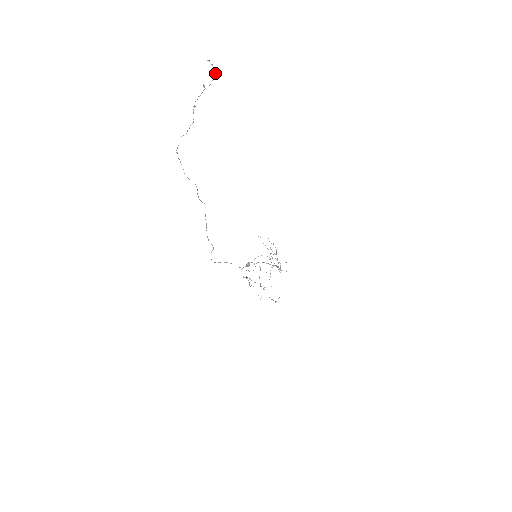
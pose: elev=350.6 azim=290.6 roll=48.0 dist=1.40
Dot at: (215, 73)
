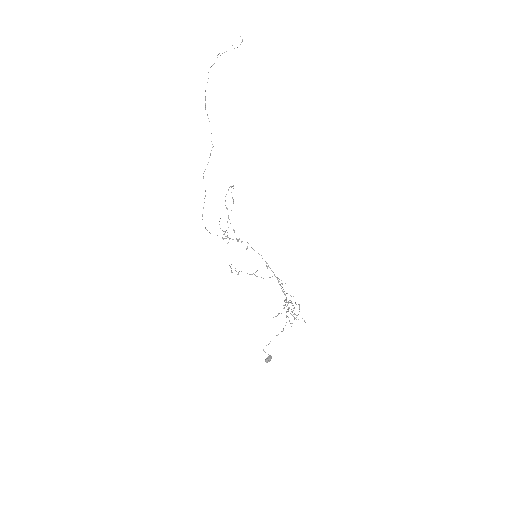
Dot at: occluded
